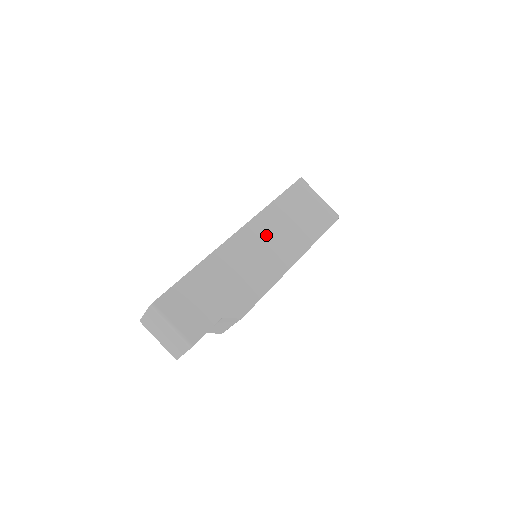
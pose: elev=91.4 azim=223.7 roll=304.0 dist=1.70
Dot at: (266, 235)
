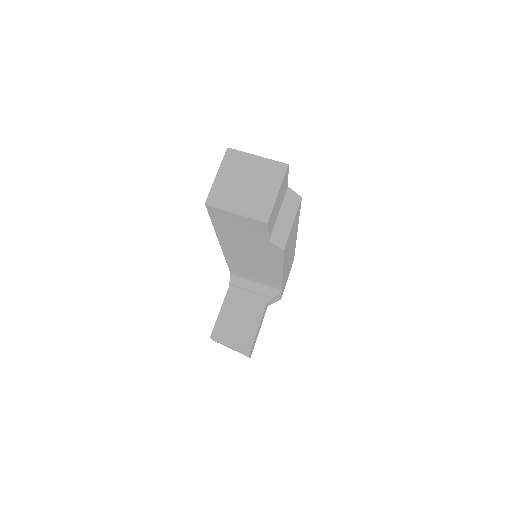
Dot at: occluded
